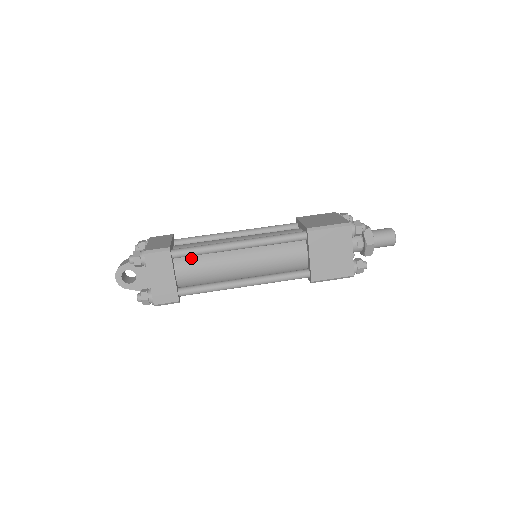
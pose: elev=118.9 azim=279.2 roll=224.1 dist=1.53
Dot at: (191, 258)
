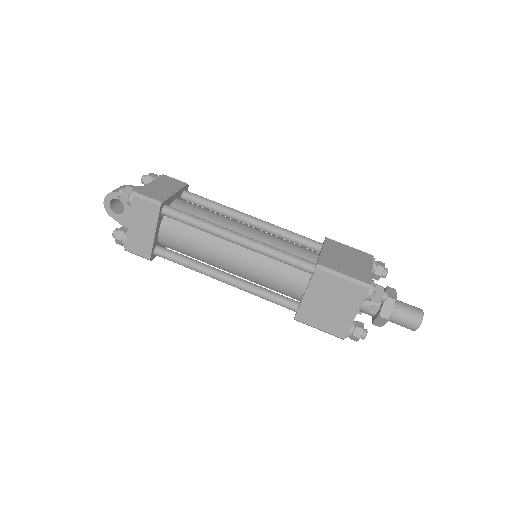
Dot at: (182, 224)
